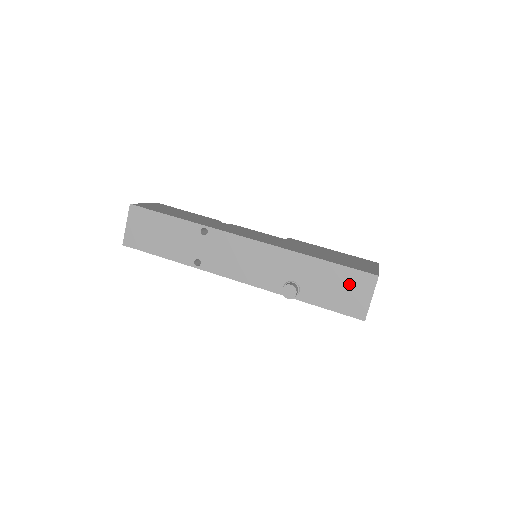
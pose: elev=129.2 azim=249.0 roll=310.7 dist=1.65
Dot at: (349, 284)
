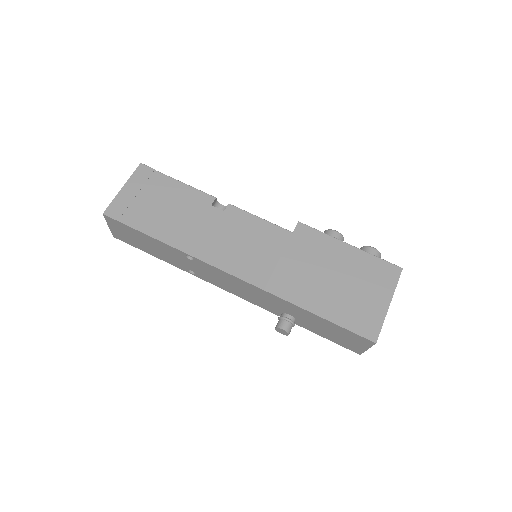
Dot at: (345, 336)
